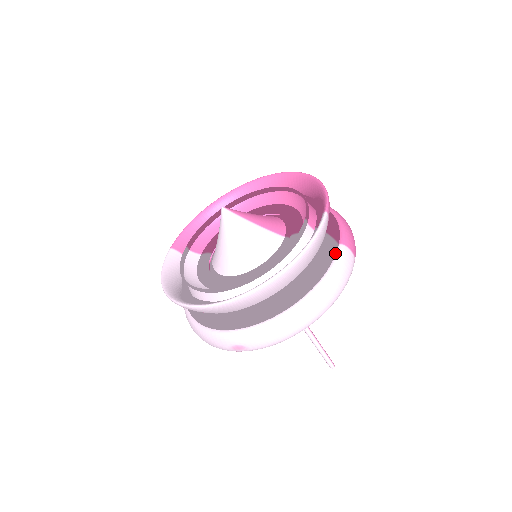
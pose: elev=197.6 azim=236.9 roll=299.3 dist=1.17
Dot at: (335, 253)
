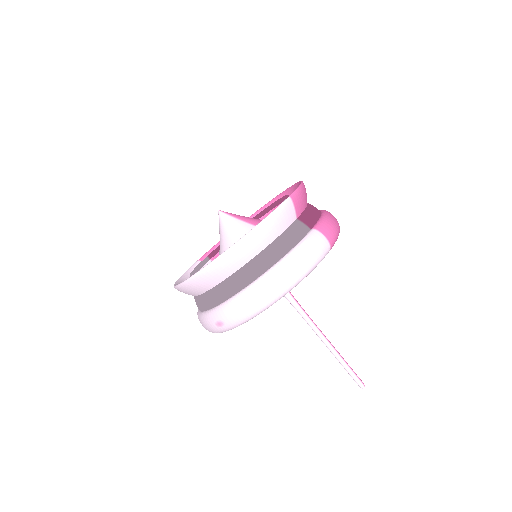
Dot at: (304, 235)
